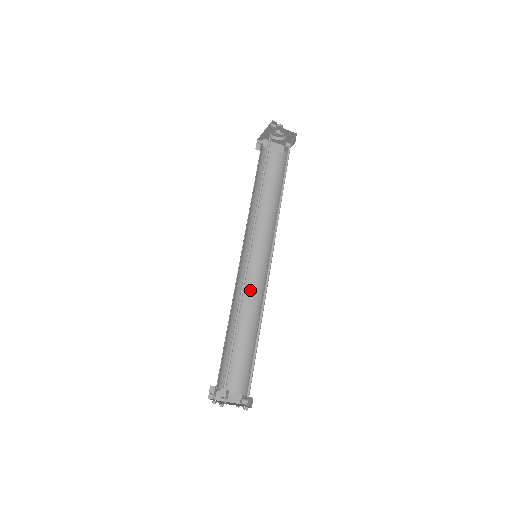
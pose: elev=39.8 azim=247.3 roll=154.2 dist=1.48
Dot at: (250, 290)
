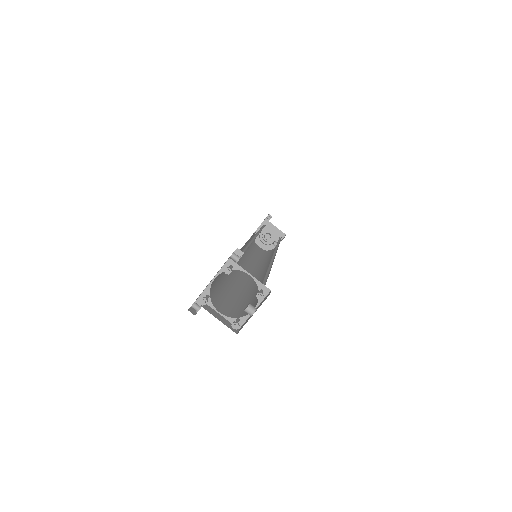
Dot at: (246, 279)
